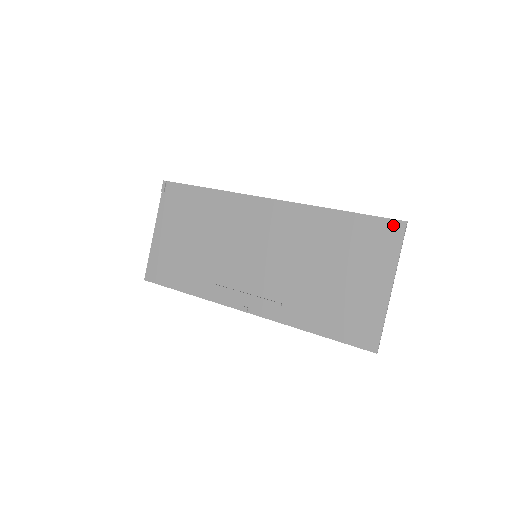
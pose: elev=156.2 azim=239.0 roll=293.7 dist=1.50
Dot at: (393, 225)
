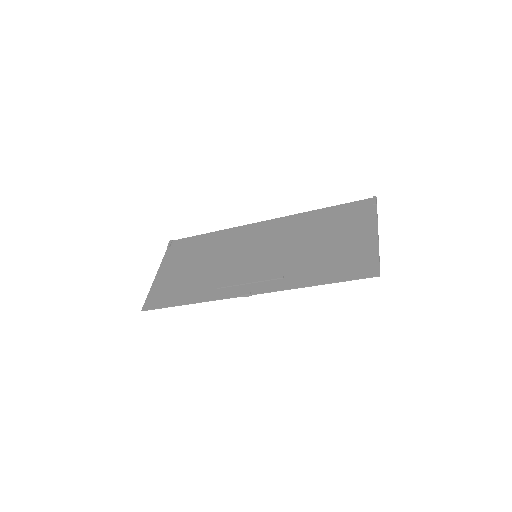
Dot at: (366, 202)
